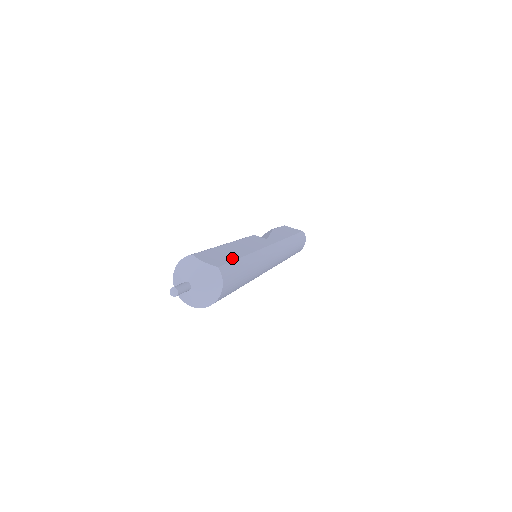
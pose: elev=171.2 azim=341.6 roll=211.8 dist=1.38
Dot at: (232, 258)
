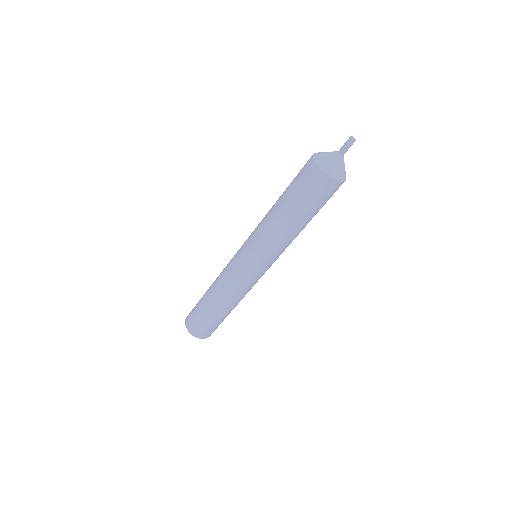
Dot at: occluded
